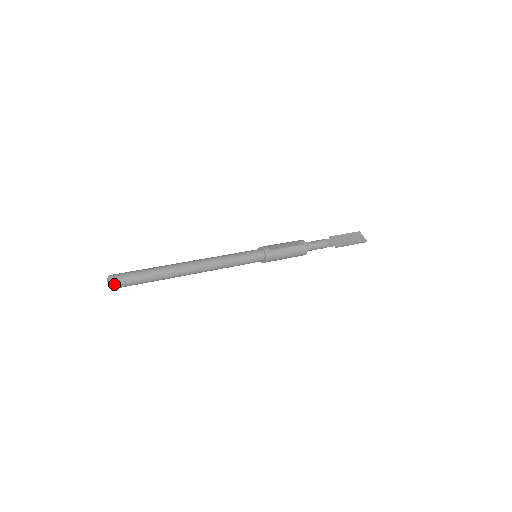
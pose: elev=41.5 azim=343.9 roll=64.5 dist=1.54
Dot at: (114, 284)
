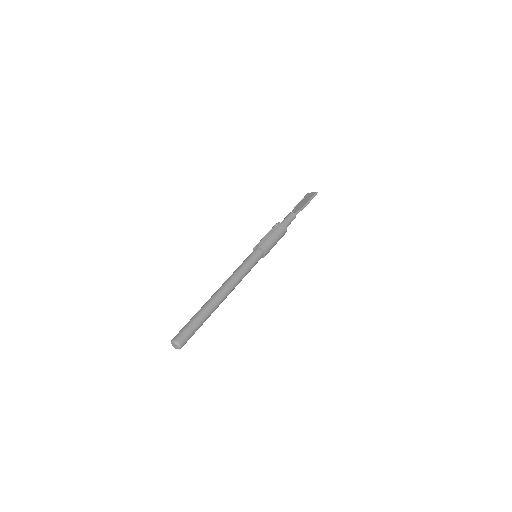
Dot at: (178, 342)
